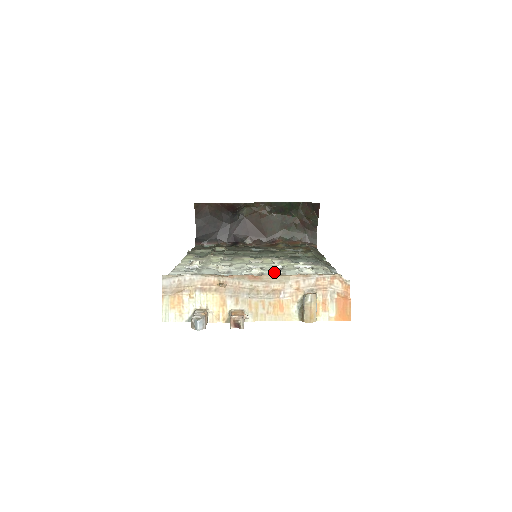
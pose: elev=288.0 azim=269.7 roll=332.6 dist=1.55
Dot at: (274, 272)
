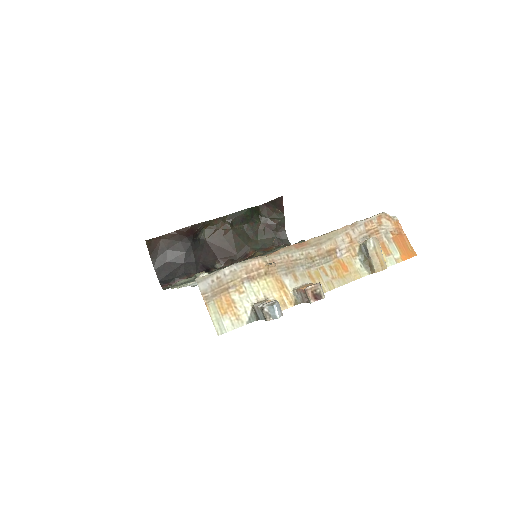
Dot at: occluded
